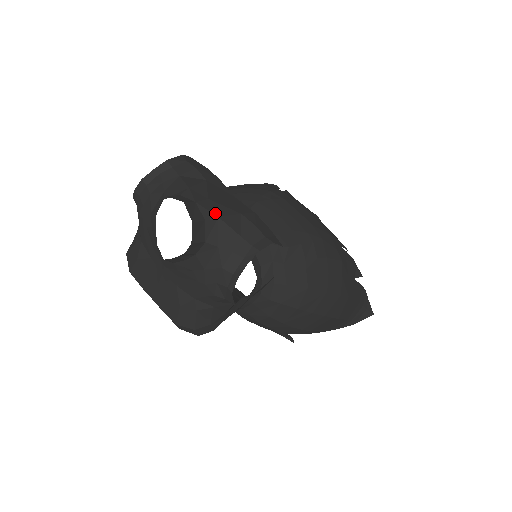
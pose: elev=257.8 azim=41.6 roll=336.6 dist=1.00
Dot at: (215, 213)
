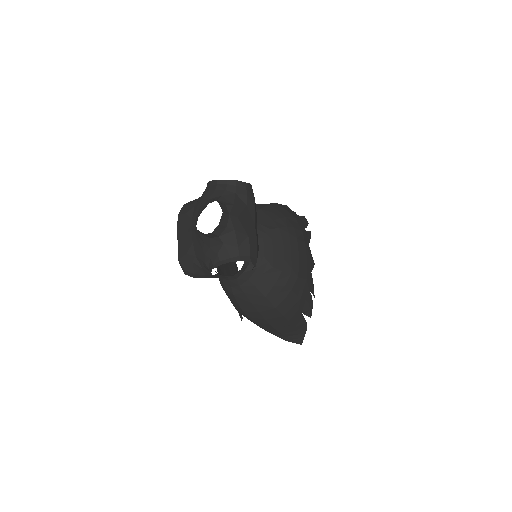
Dot at: (235, 227)
